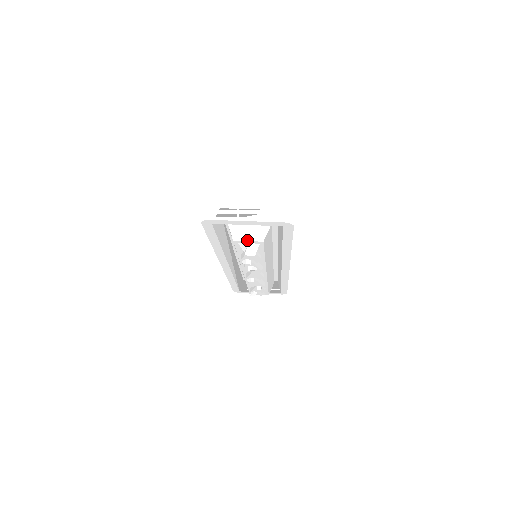
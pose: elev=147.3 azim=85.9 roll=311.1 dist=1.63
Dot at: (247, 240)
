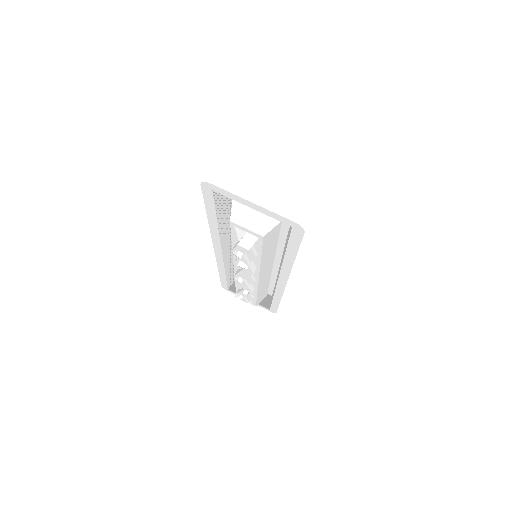
Dot at: (246, 227)
